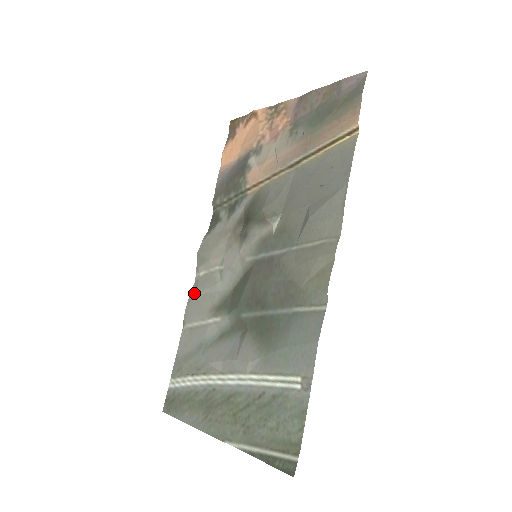
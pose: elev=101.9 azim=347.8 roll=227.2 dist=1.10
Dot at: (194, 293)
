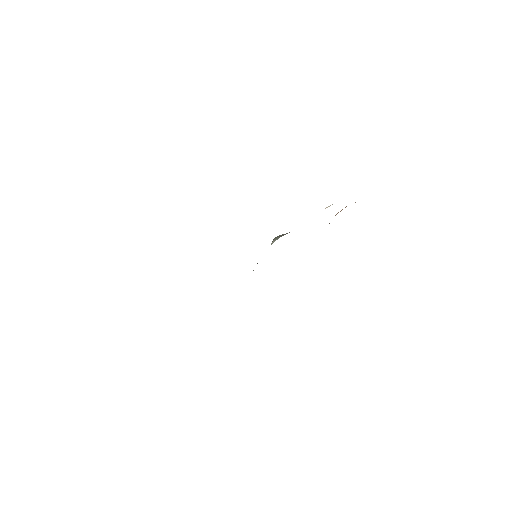
Dot at: occluded
